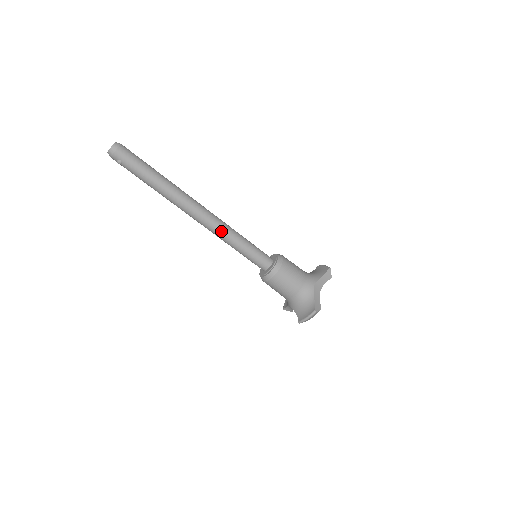
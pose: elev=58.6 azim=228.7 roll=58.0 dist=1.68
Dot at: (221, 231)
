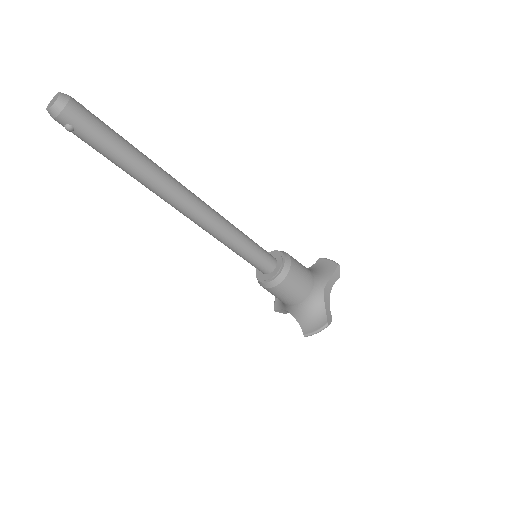
Dot at: (218, 229)
